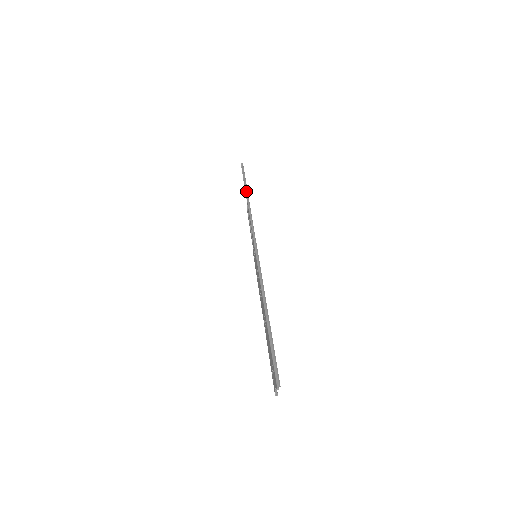
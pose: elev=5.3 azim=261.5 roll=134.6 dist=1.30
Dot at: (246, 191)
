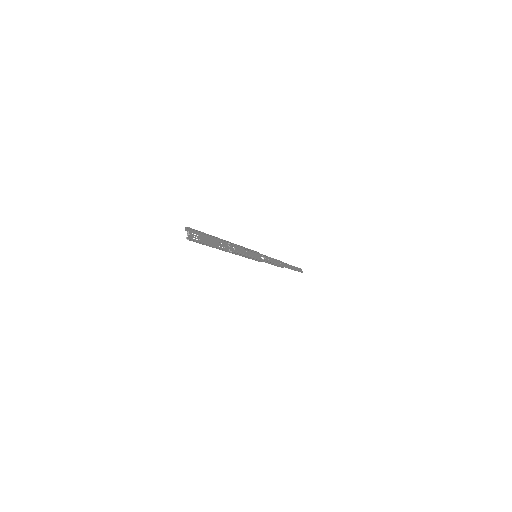
Dot at: occluded
